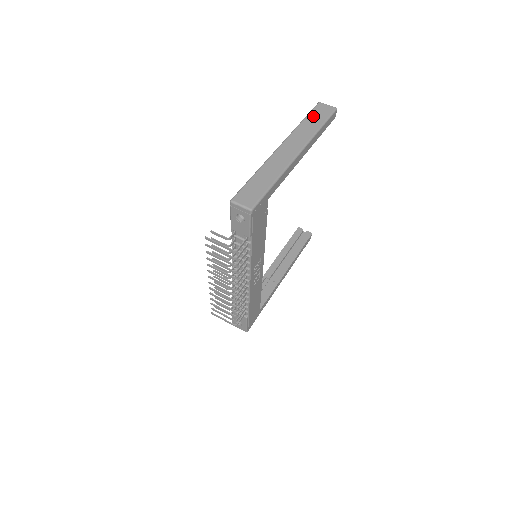
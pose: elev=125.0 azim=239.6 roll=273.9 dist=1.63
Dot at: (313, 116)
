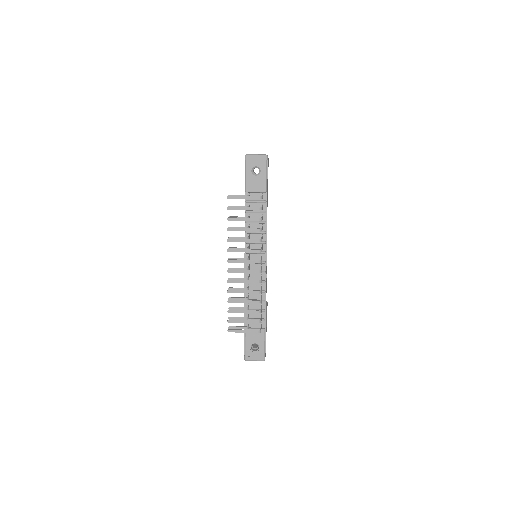
Dot at: occluded
